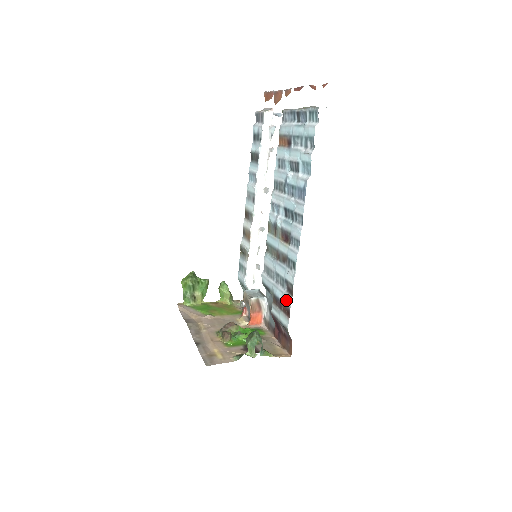
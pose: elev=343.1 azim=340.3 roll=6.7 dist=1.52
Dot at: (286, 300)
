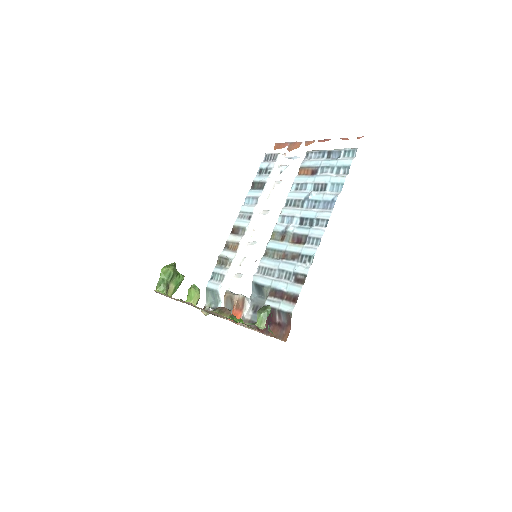
Dot at: (293, 289)
